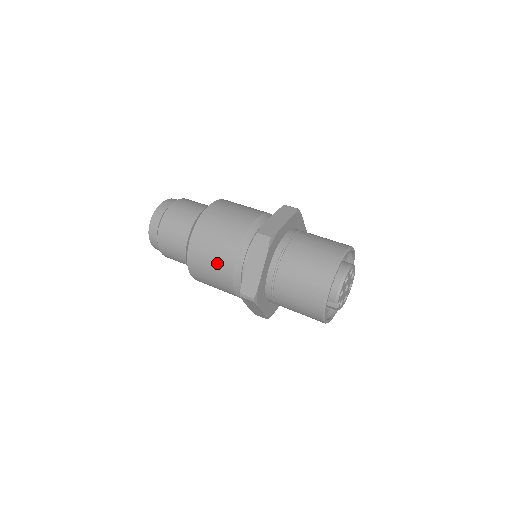
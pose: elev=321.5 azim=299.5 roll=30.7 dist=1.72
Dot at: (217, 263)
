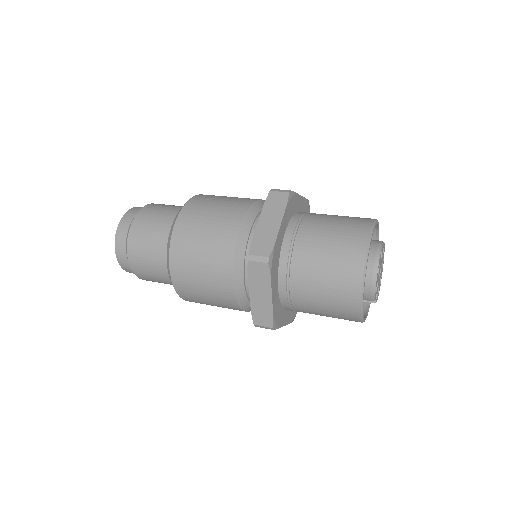
Dot at: (213, 293)
